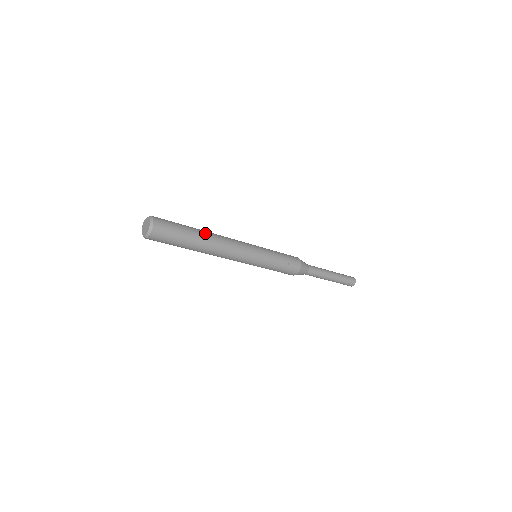
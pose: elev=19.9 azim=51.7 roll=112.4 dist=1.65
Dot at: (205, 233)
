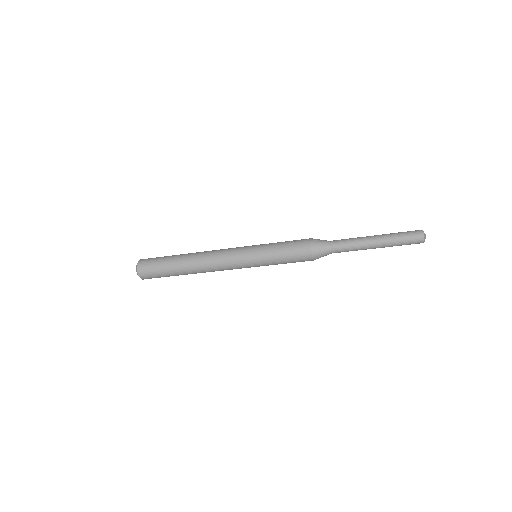
Dot at: occluded
